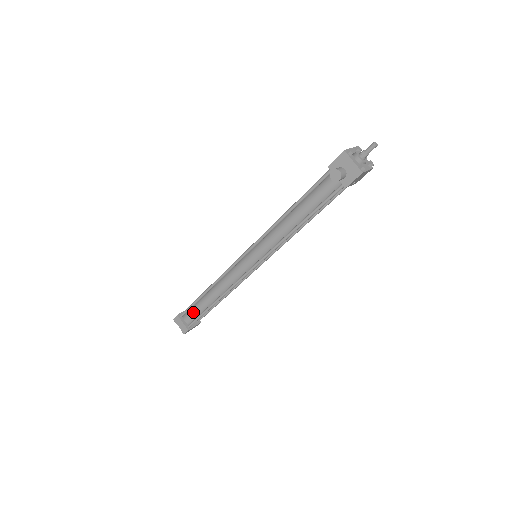
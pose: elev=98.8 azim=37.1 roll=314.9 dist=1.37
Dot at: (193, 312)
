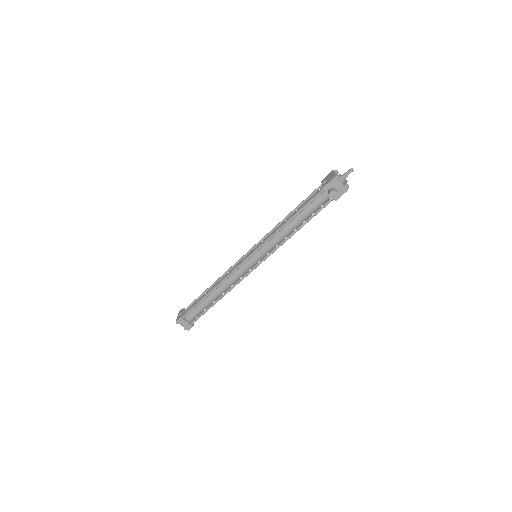
Dot at: (197, 311)
